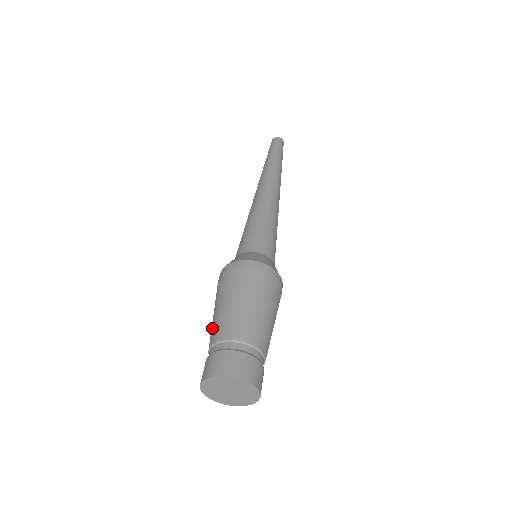
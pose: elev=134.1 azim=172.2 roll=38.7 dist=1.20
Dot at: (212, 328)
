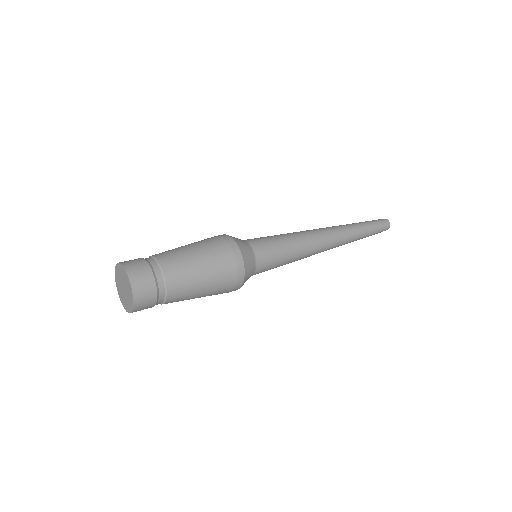
Dot at: occluded
